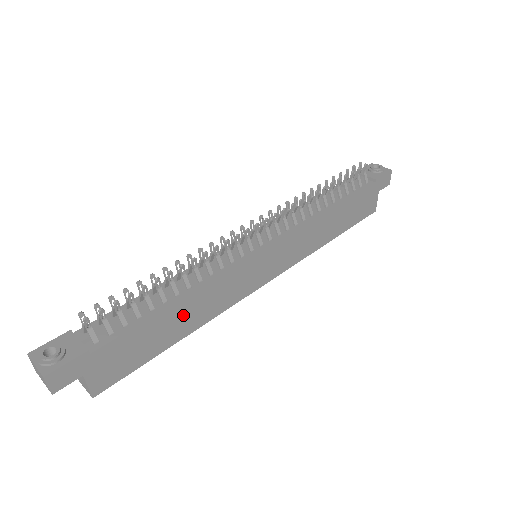
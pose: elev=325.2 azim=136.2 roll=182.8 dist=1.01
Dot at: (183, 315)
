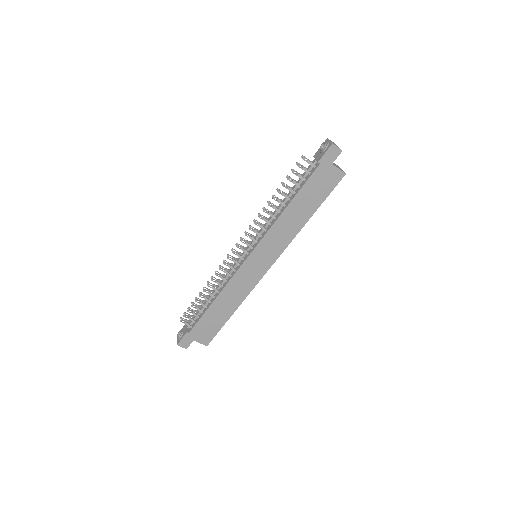
Dot at: (223, 304)
